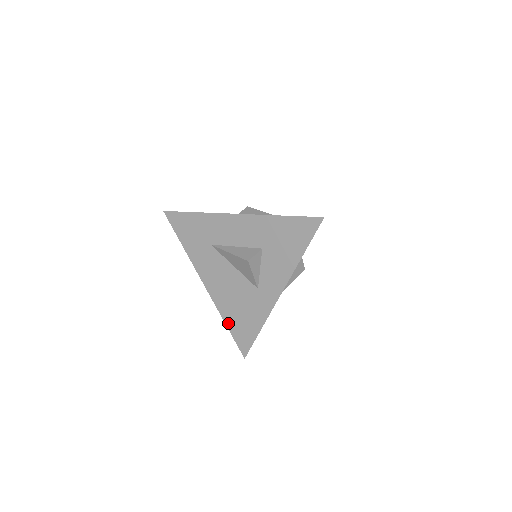
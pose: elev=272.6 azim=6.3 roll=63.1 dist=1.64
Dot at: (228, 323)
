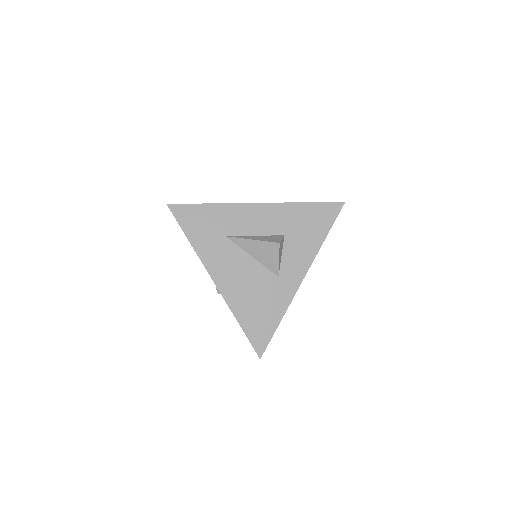
Dot at: (242, 321)
